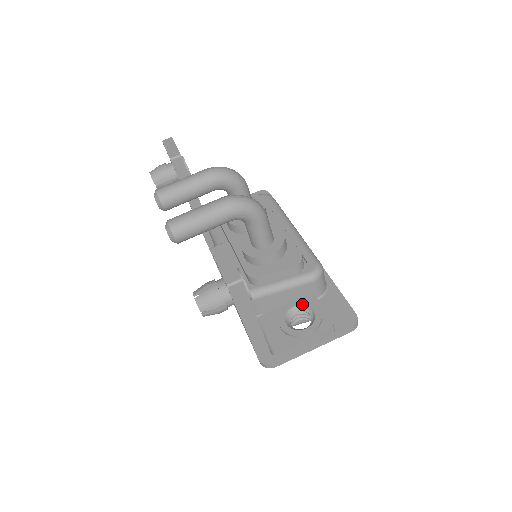
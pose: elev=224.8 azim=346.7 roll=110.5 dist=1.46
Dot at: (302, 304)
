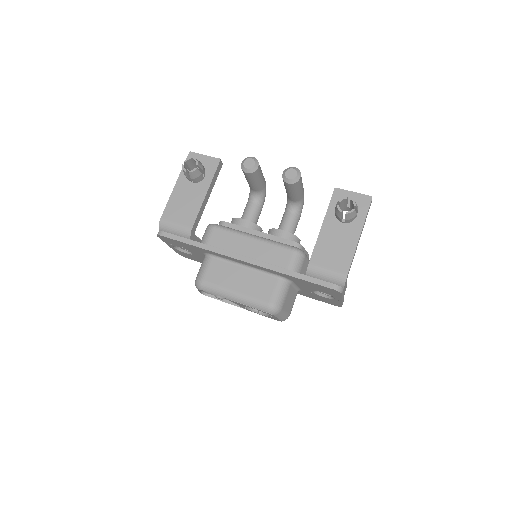
Dot at: occluded
